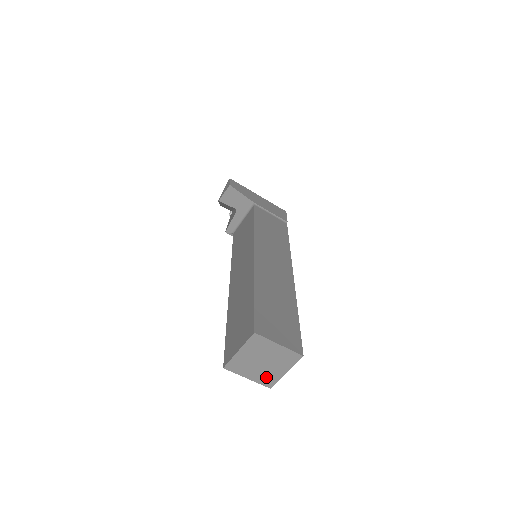
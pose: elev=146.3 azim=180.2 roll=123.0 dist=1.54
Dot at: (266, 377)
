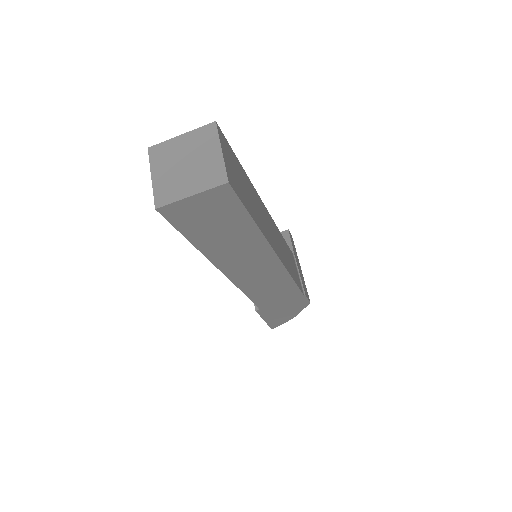
Dot at: (168, 188)
